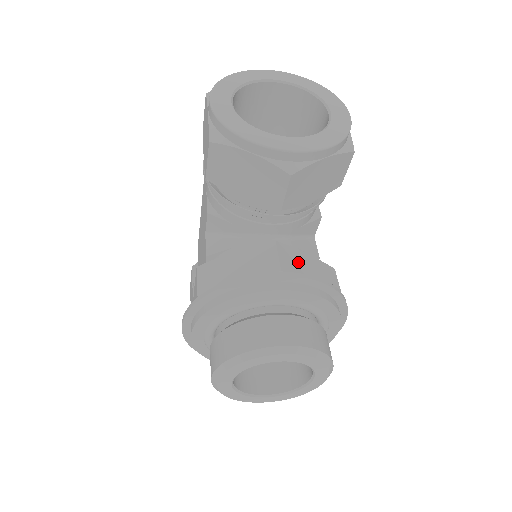
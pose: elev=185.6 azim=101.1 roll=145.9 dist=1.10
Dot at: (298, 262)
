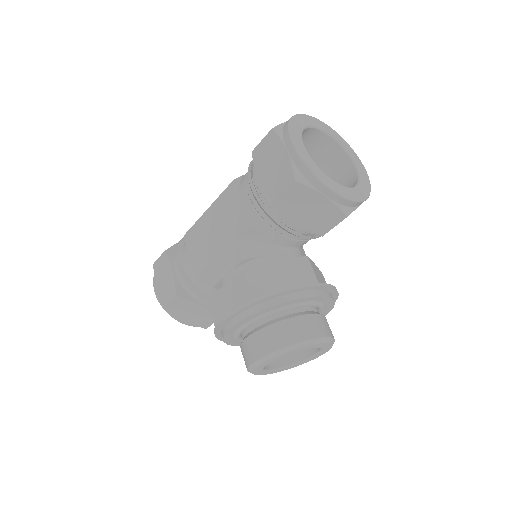
Dot at: (317, 272)
